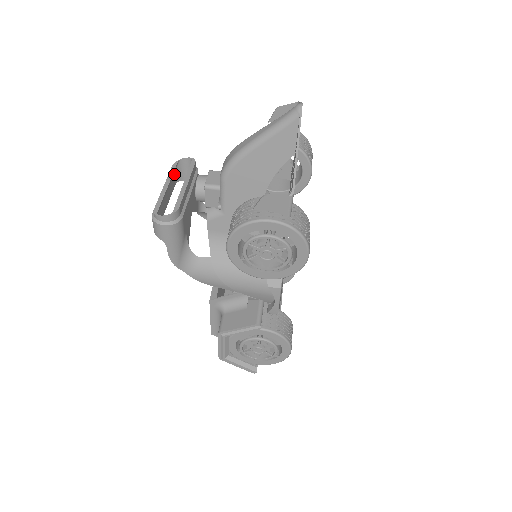
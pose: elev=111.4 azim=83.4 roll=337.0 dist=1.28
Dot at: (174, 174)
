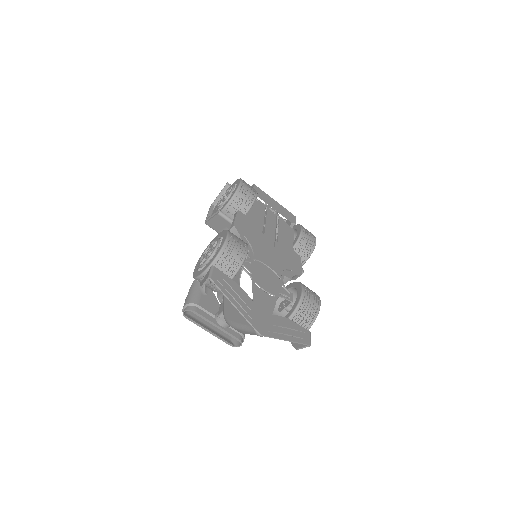
Dot at: (189, 313)
